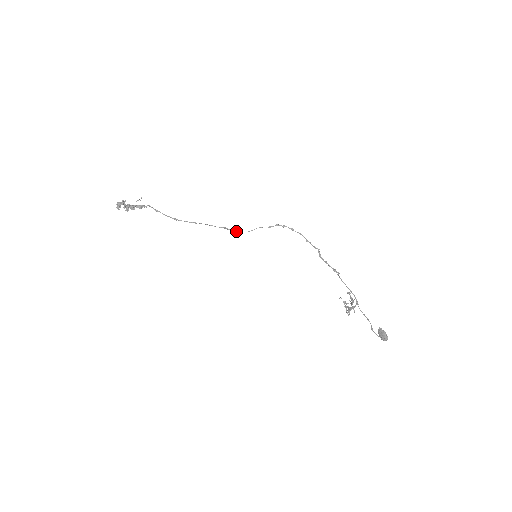
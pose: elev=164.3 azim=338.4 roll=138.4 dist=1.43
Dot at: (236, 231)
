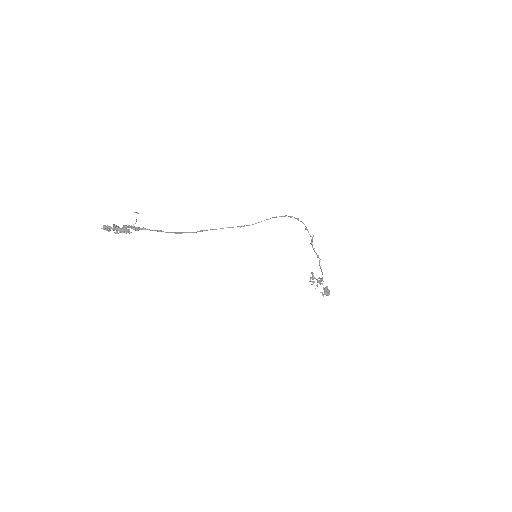
Dot at: (241, 226)
